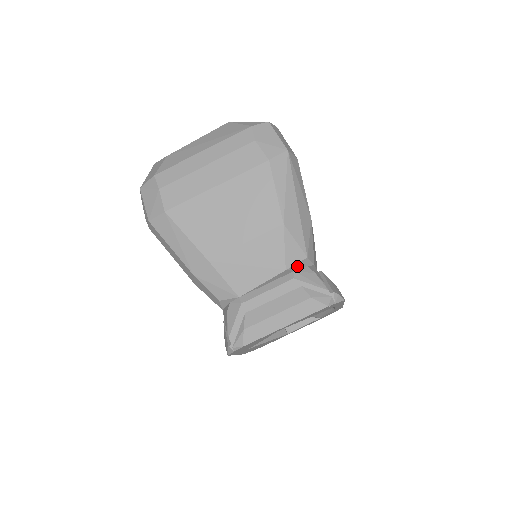
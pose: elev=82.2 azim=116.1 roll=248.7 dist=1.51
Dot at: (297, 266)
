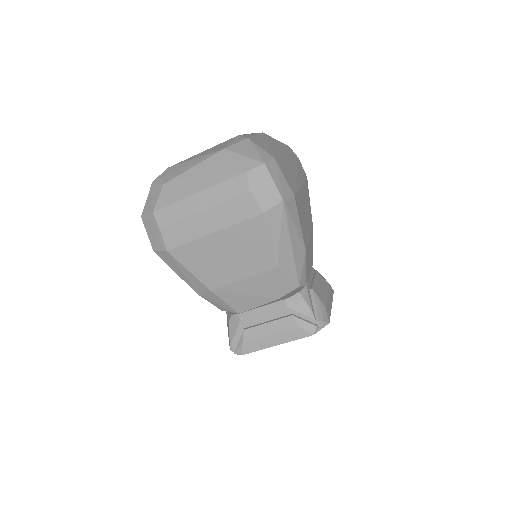
Dot at: occluded
